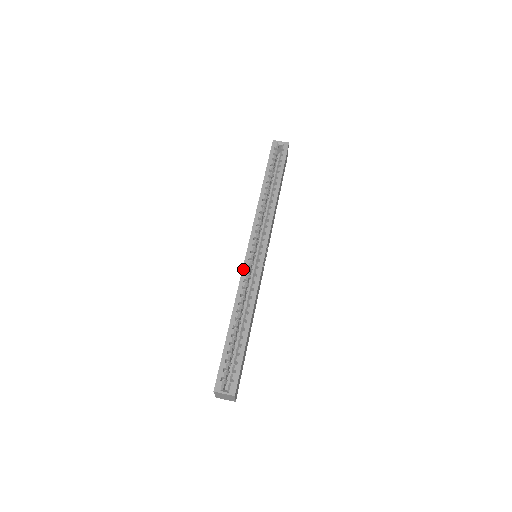
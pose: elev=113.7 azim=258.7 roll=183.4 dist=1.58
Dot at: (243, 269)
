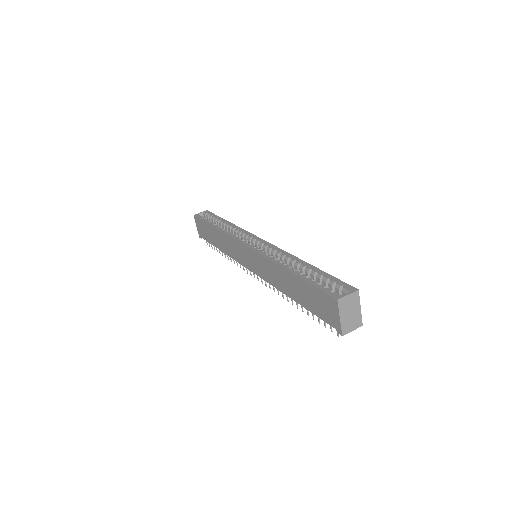
Dot at: (257, 252)
